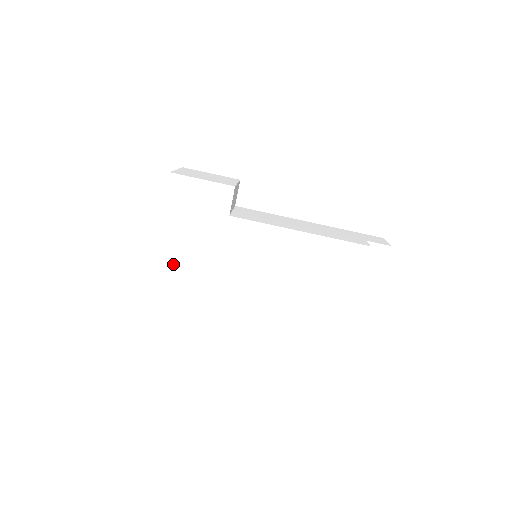
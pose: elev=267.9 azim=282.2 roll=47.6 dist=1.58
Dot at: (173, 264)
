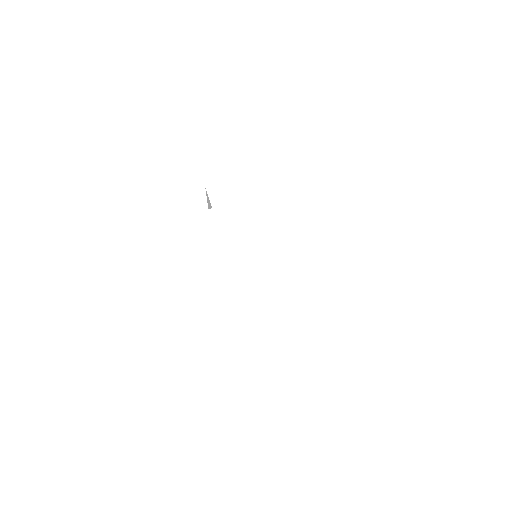
Dot at: (162, 273)
